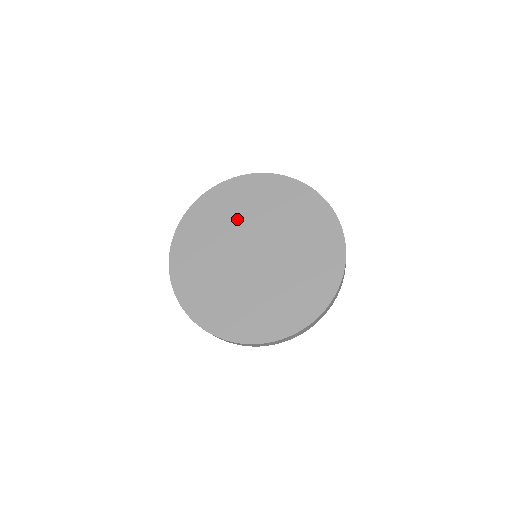
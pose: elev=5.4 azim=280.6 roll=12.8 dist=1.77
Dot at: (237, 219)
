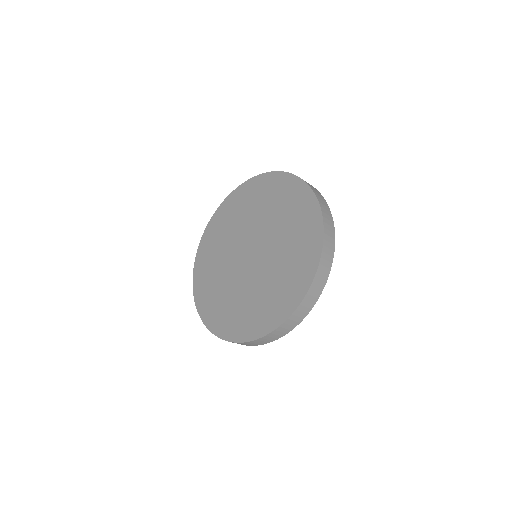
Dot at: (262, 214)
